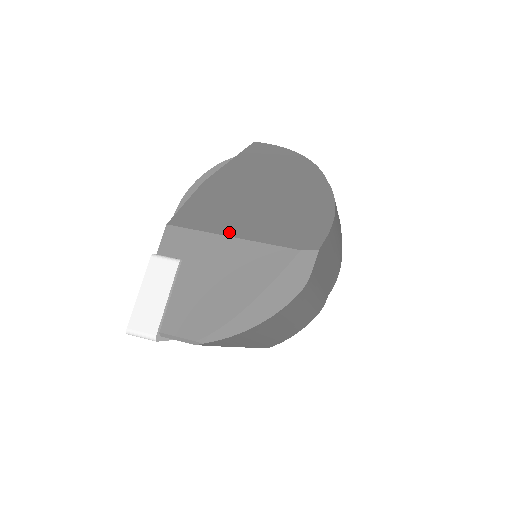
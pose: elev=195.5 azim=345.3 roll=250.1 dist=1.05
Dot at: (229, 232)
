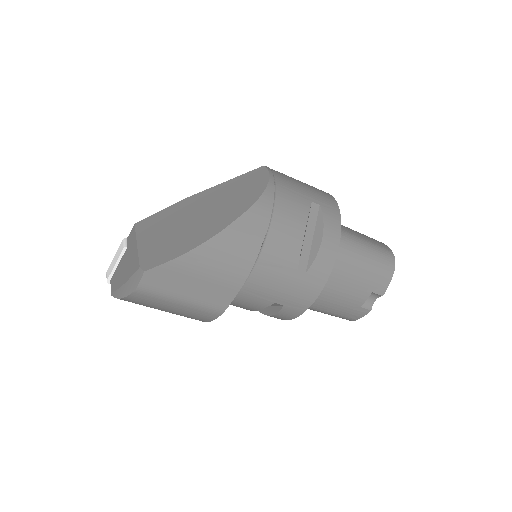
Dot at: (140, 240)
